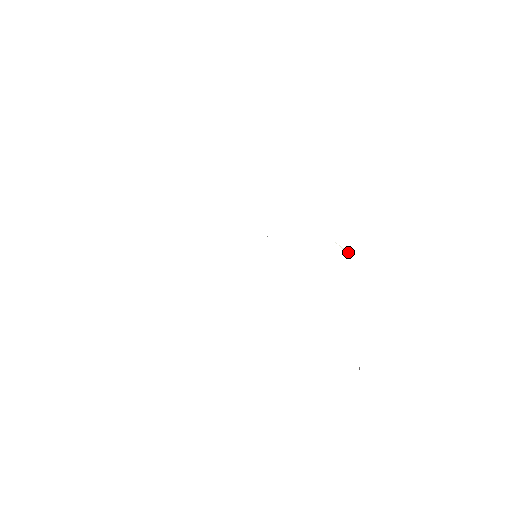
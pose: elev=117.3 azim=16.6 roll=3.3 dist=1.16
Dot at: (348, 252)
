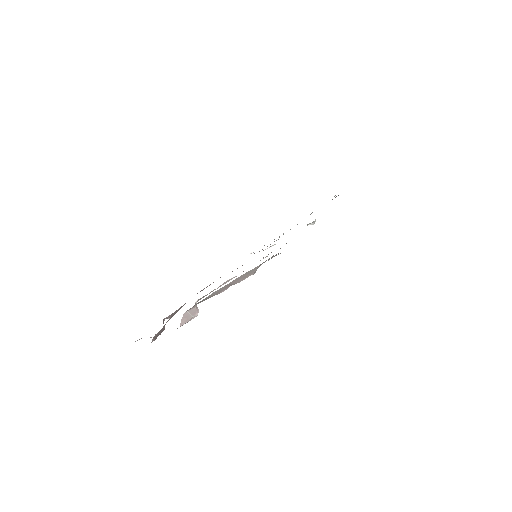
Dot at: (308, 224)
